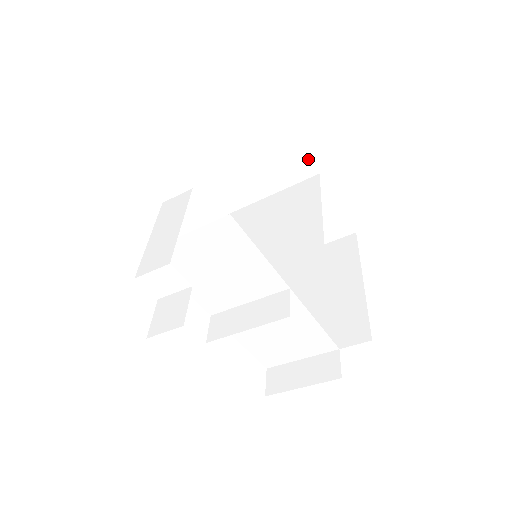
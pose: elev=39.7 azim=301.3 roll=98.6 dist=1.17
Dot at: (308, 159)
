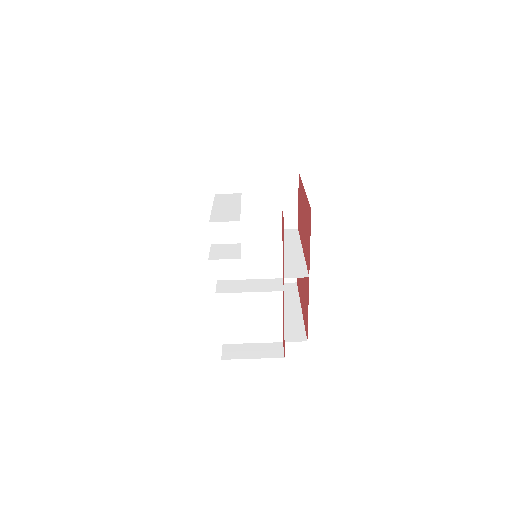
Dot at: (296, 216)
